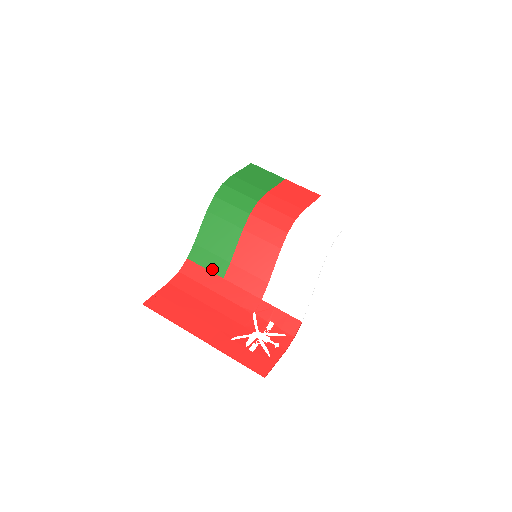
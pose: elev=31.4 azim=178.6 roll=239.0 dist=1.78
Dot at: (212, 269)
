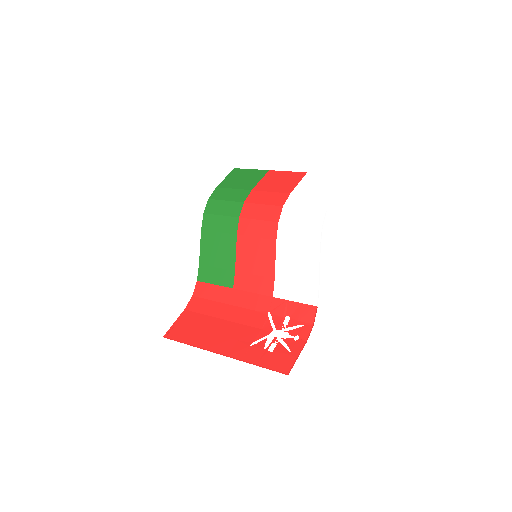
Dot at: (221, 283)
